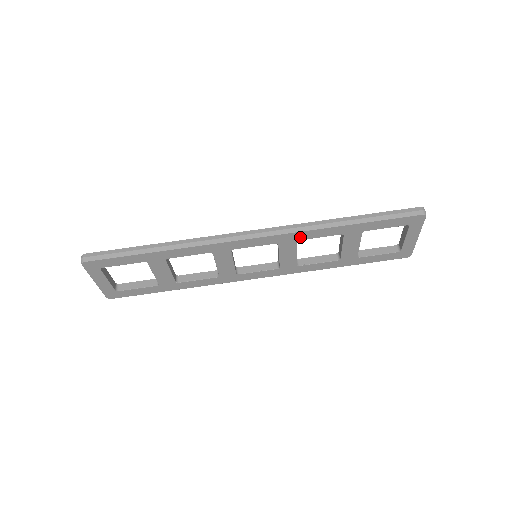
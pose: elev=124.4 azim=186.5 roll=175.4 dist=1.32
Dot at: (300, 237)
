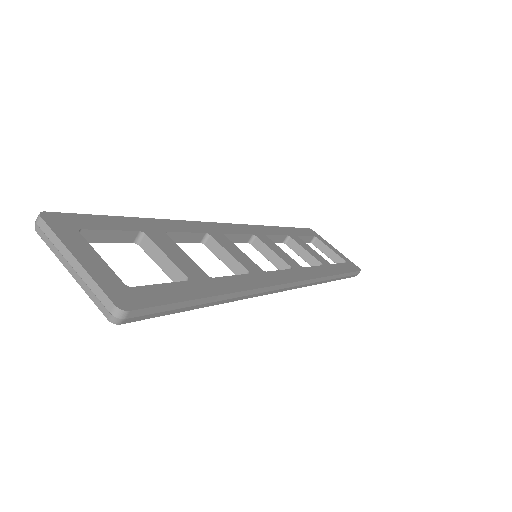
Dot at: occluded
